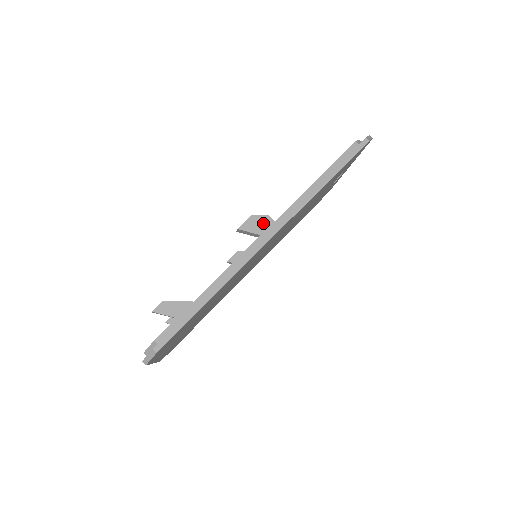
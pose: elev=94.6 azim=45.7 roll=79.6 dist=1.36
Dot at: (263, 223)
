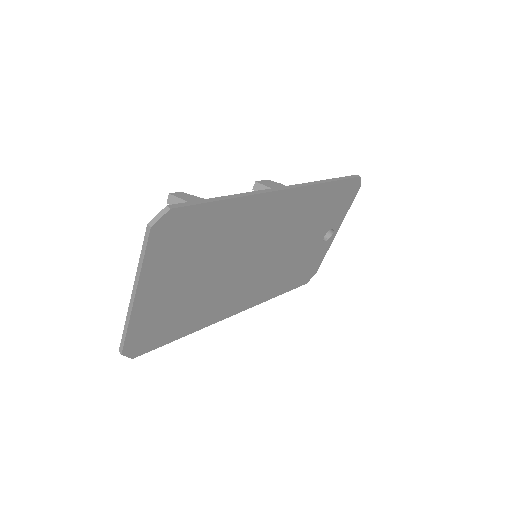
Dot at: (278, 186)
